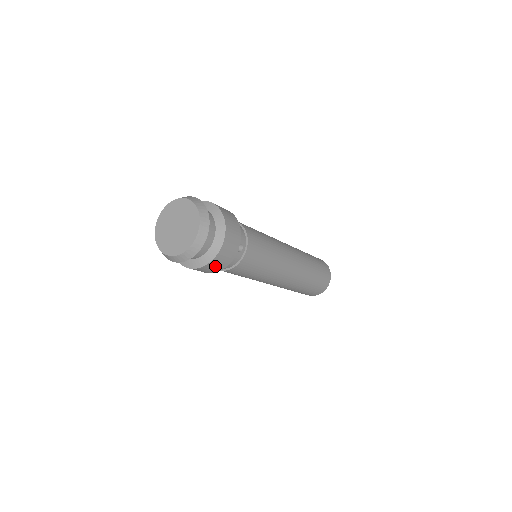
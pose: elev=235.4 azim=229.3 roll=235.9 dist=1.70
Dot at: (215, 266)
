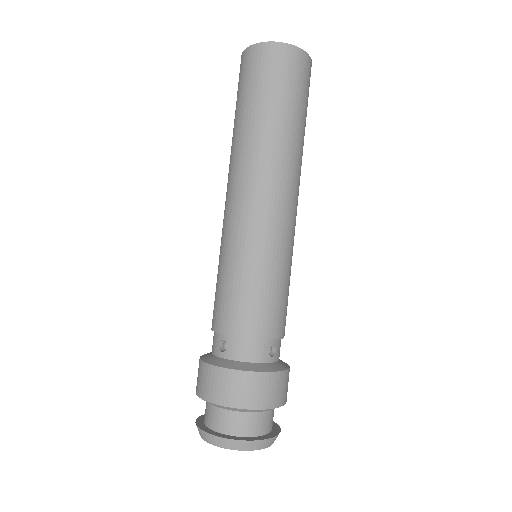
Dot at: occluded
